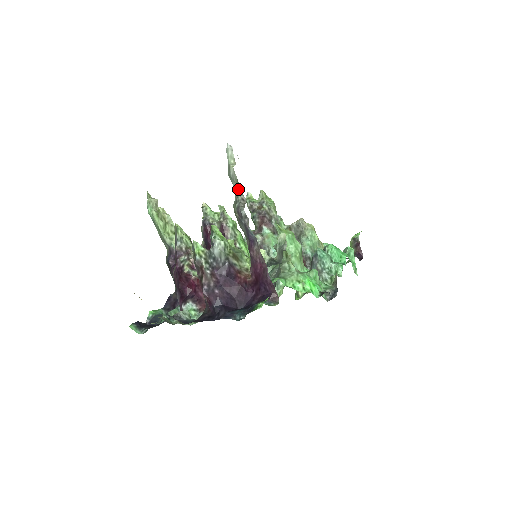
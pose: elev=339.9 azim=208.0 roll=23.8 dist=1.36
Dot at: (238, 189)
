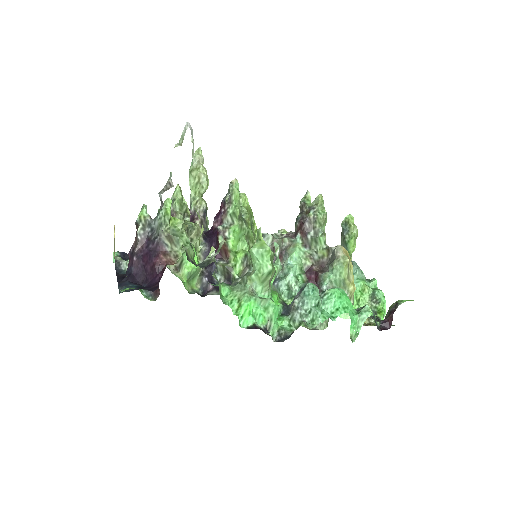
Dot at: occluded
